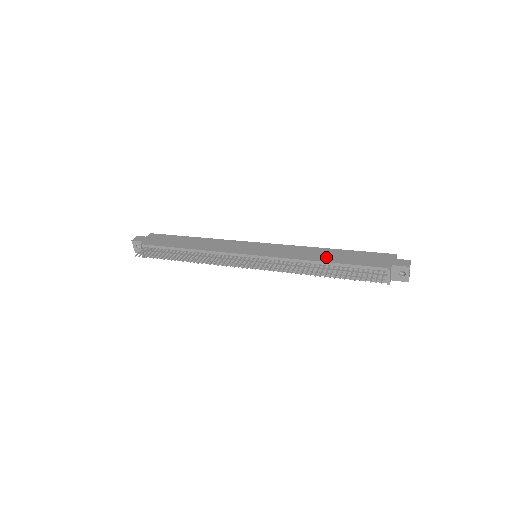
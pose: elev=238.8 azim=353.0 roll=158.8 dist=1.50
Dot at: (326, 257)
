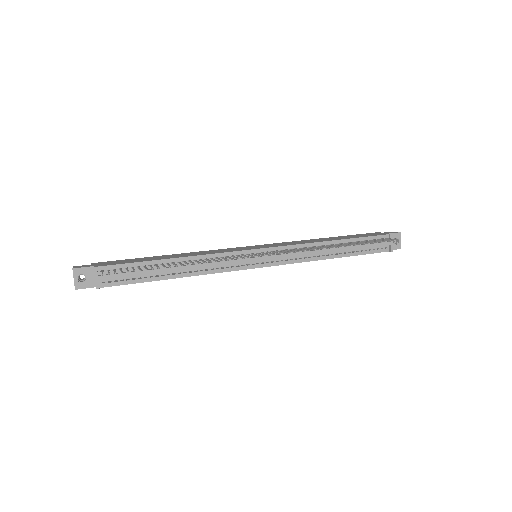
Dot at: (331, 239)
